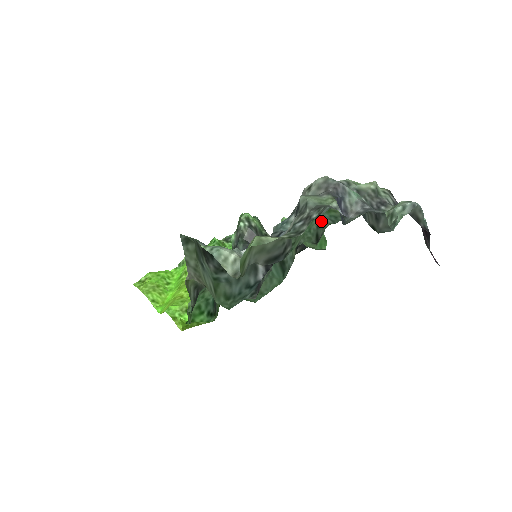
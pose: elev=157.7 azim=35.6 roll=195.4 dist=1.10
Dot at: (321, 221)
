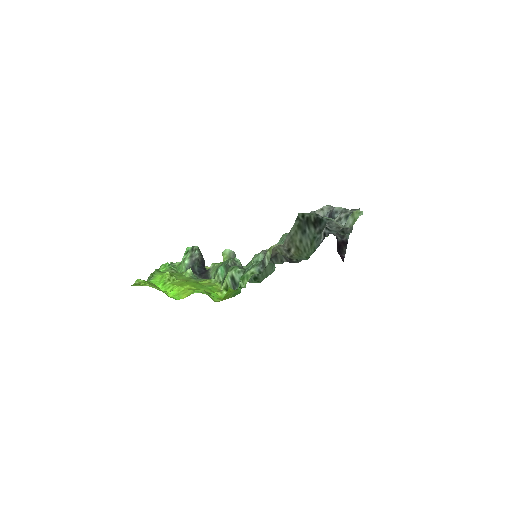
Dot at: occluded
